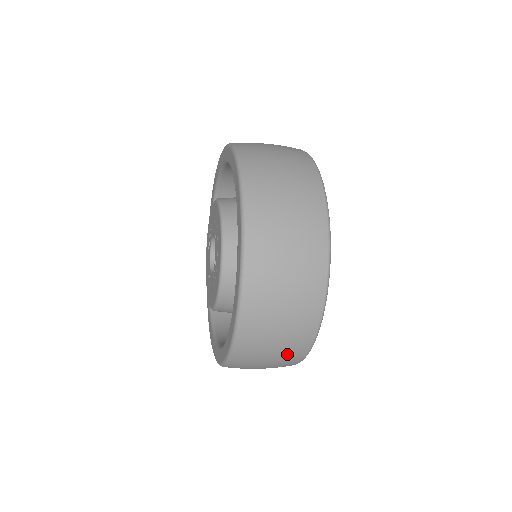
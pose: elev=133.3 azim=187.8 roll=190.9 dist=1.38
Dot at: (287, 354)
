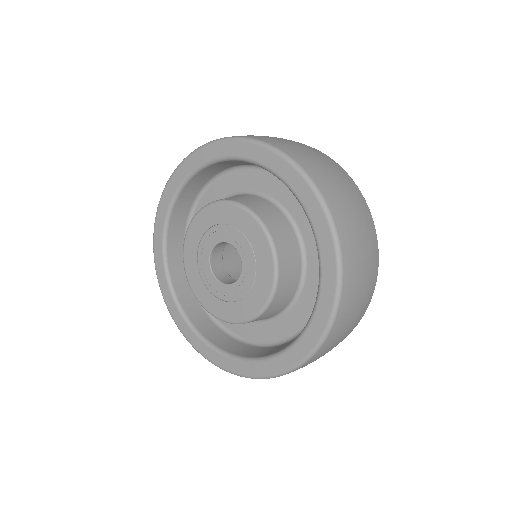
Dot at: (364, 305)
